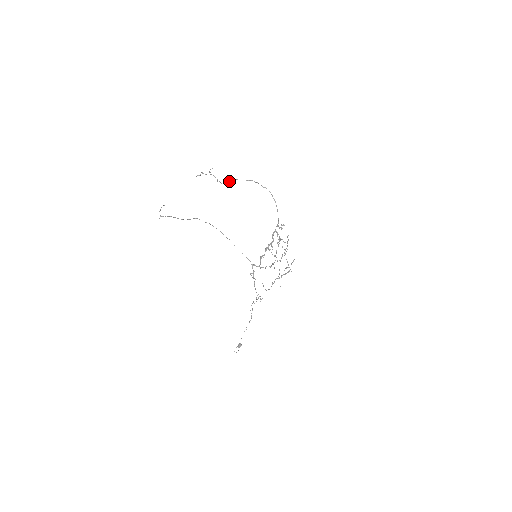
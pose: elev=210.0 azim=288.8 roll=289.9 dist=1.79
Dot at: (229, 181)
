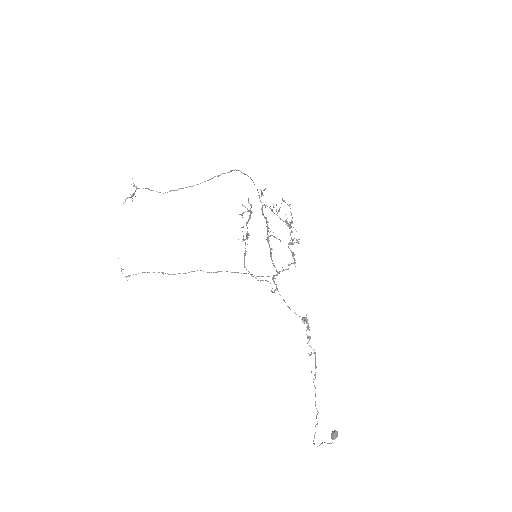
Dot at: occluded
